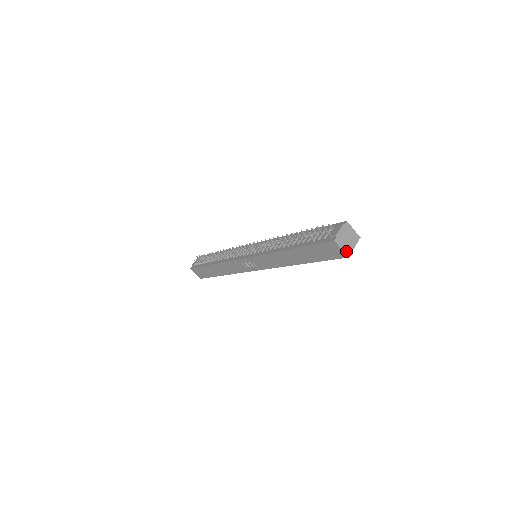
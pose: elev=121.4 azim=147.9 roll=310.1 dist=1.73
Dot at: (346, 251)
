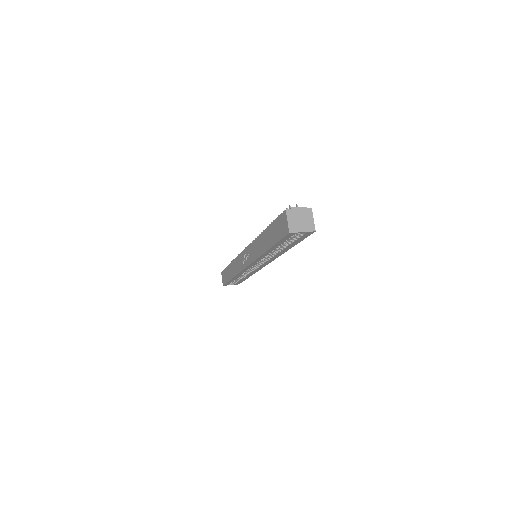
Dot at: (291, 227)
